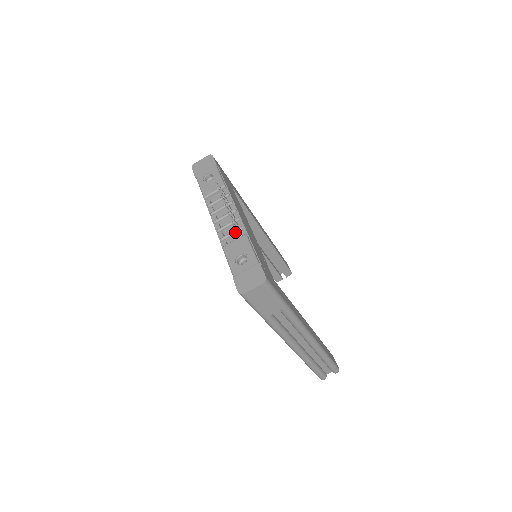
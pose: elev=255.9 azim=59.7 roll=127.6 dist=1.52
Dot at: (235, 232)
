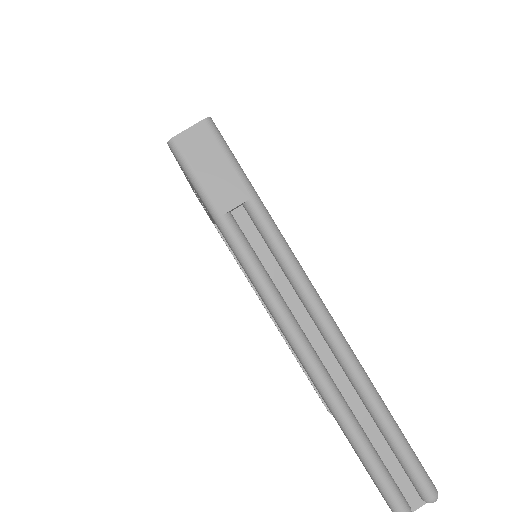
Dot at: occluded
